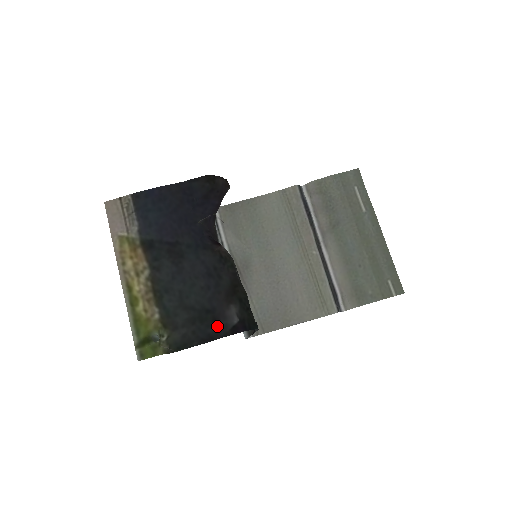
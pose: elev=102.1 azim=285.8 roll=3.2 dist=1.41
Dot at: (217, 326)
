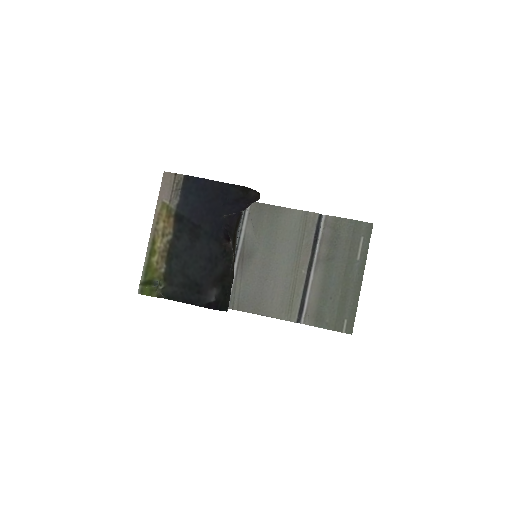
Dot at: (198, 297)
